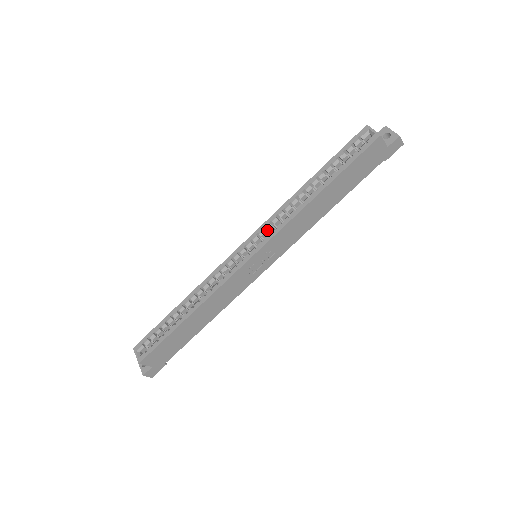
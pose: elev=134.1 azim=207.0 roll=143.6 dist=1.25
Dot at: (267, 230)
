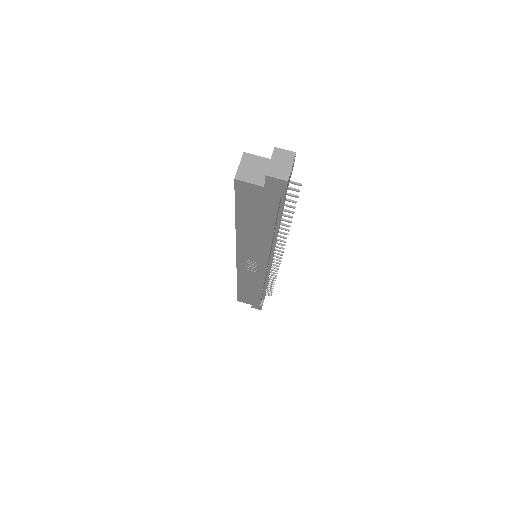
Dot at: occluded
